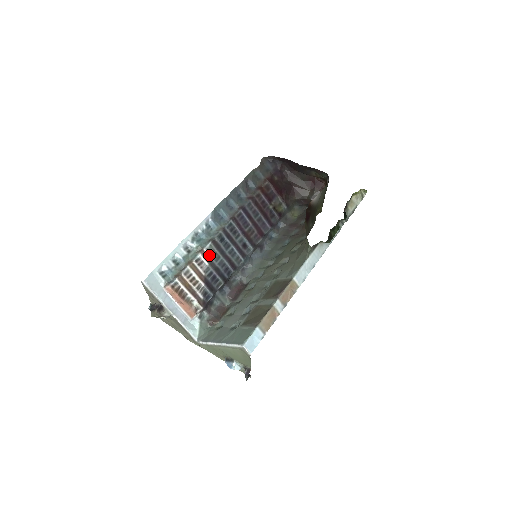
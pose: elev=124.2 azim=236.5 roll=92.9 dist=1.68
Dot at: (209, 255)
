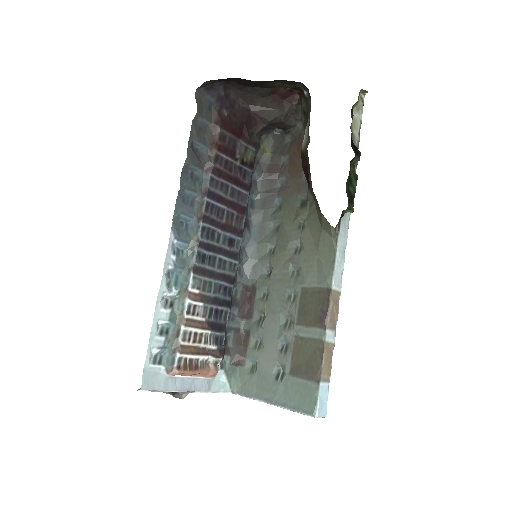
Dot at: (198, 291)
